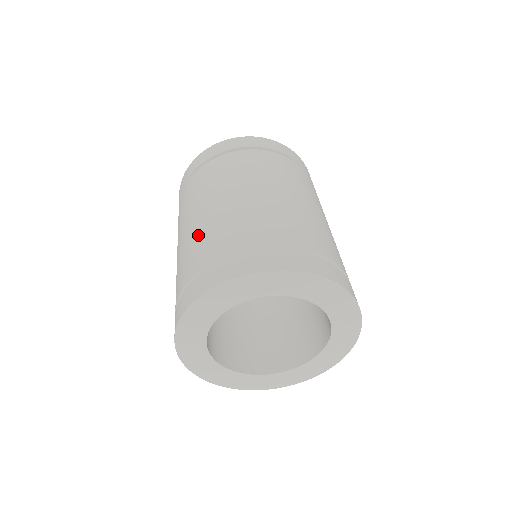
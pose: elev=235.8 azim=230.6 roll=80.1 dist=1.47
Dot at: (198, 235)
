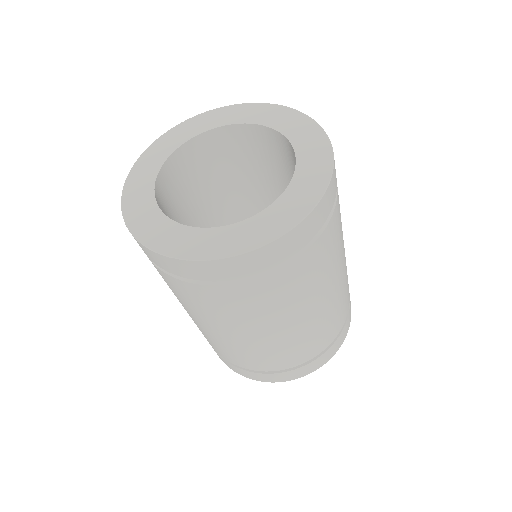
Dot at: (247, 352)
